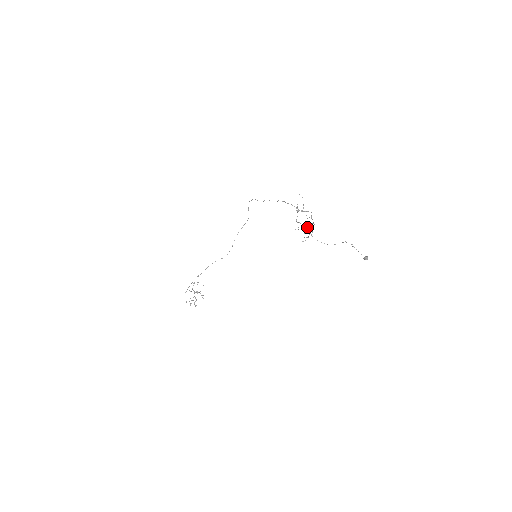
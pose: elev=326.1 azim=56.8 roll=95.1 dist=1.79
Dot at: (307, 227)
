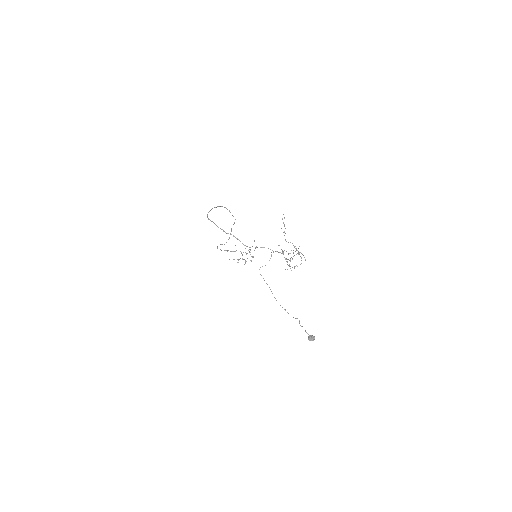
Dot at: (298, 253)
